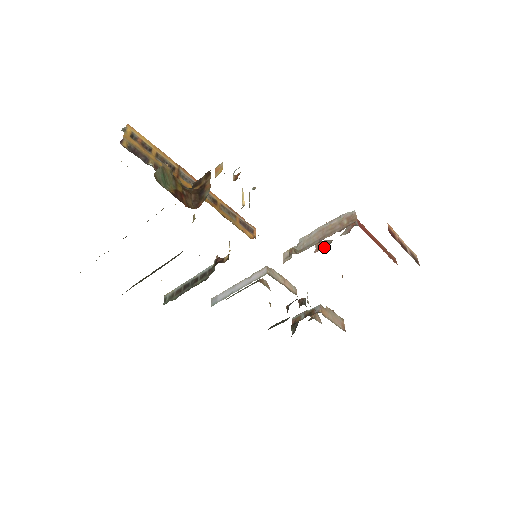
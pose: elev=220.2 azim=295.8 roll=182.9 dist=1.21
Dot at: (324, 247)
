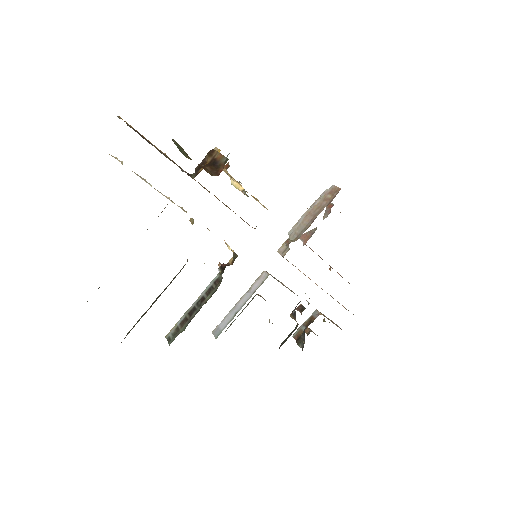
Dot at: (311, 235)
